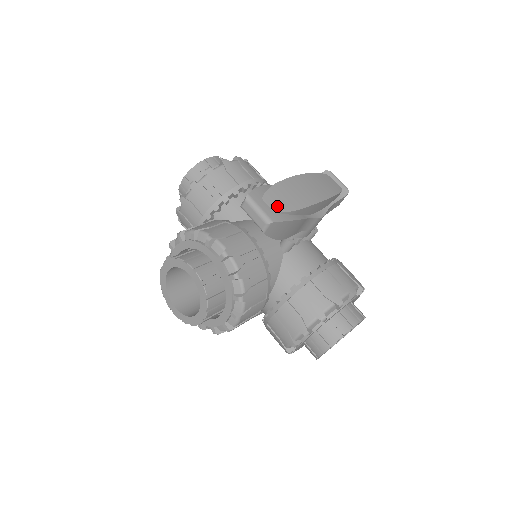
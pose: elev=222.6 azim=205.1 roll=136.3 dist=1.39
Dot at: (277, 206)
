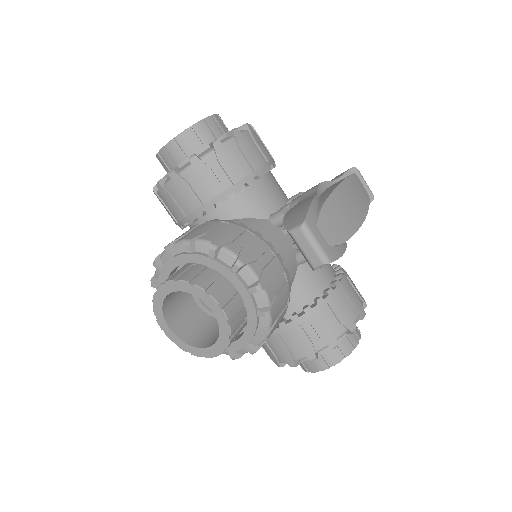
Dot at: (331, 236)
